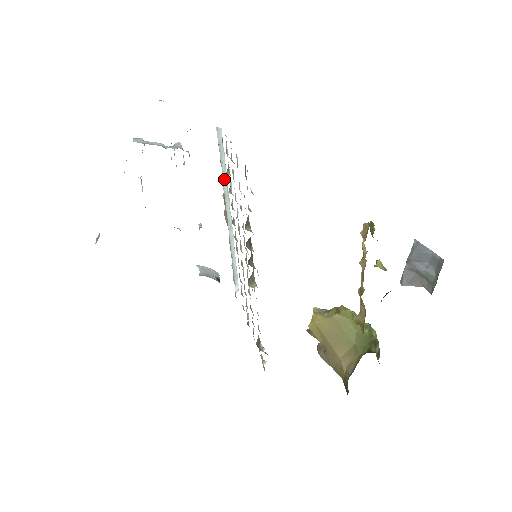
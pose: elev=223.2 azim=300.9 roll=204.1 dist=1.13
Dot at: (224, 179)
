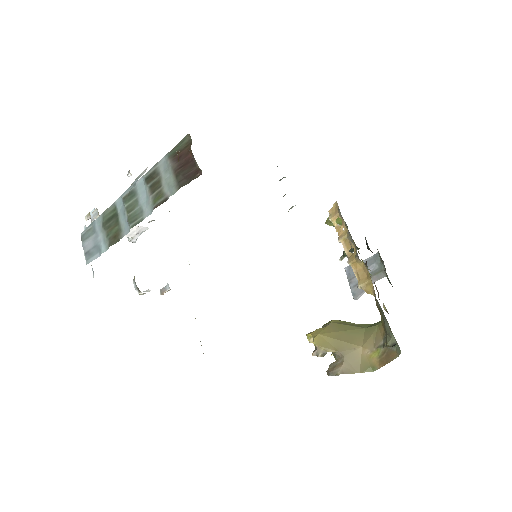
Dot at: occluded
